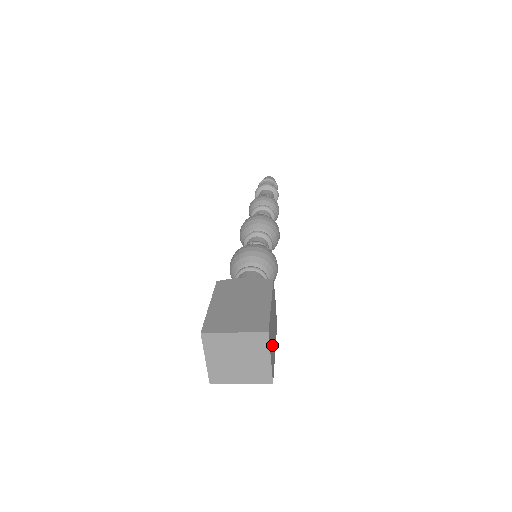
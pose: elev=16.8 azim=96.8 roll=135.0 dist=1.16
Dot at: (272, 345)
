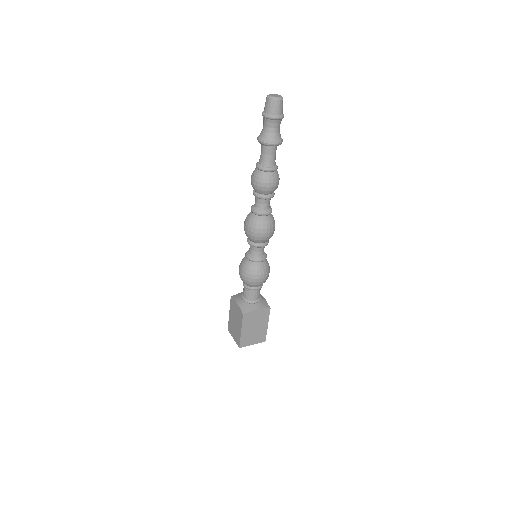
Dot at: occluded
